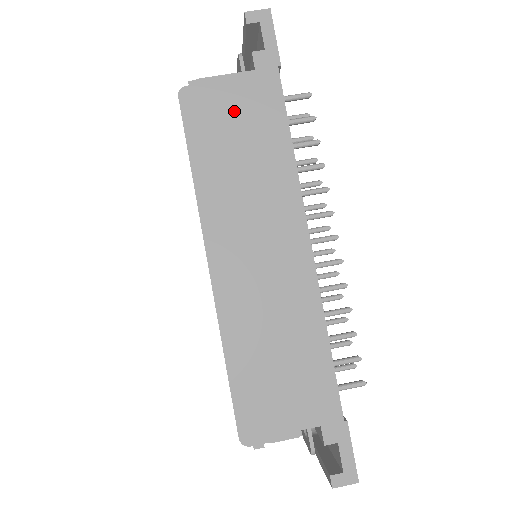
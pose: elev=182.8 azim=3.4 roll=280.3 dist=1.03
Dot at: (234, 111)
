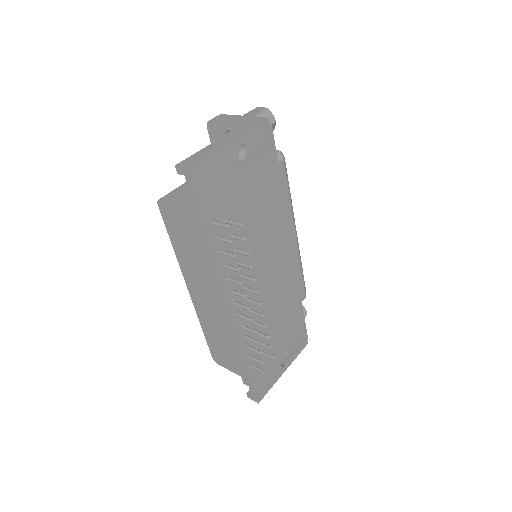
Dot at: (182, 225)
